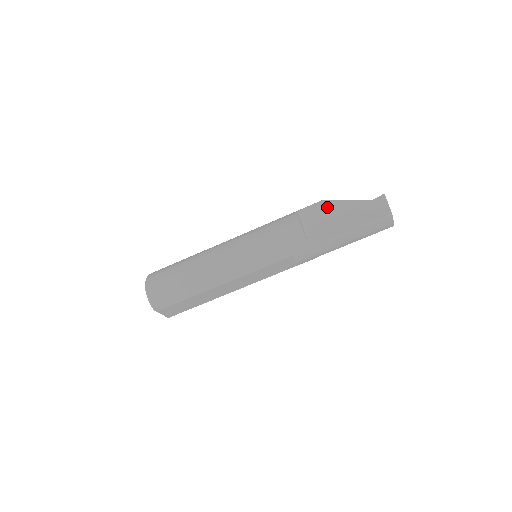
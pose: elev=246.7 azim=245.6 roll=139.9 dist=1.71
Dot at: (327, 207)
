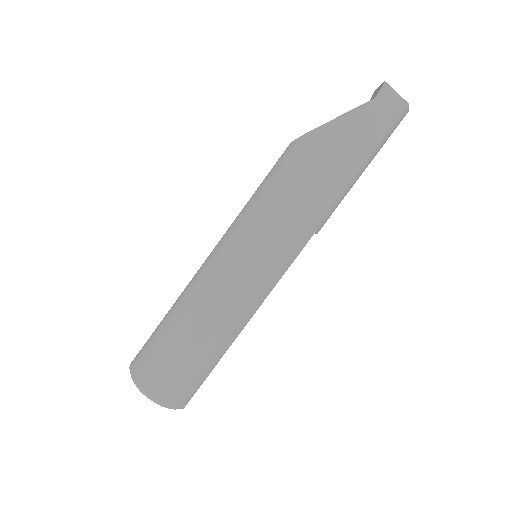
Dot at: (320, 141)
